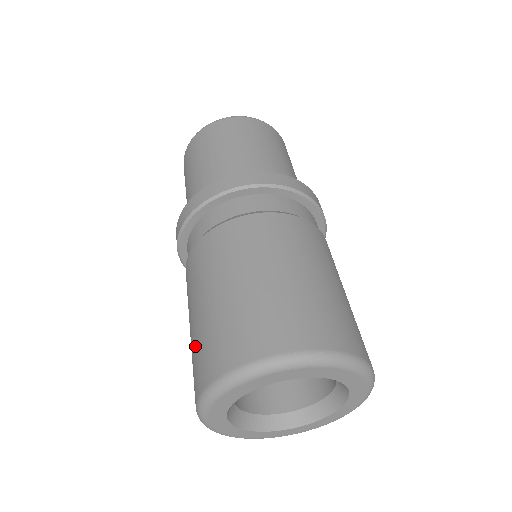
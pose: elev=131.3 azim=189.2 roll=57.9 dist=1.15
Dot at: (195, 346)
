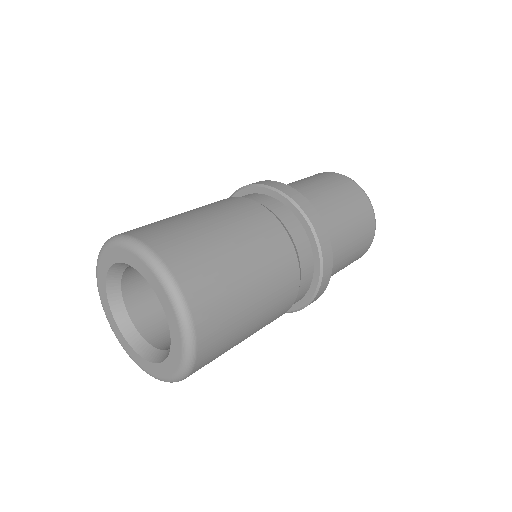
Dot at: occluded
